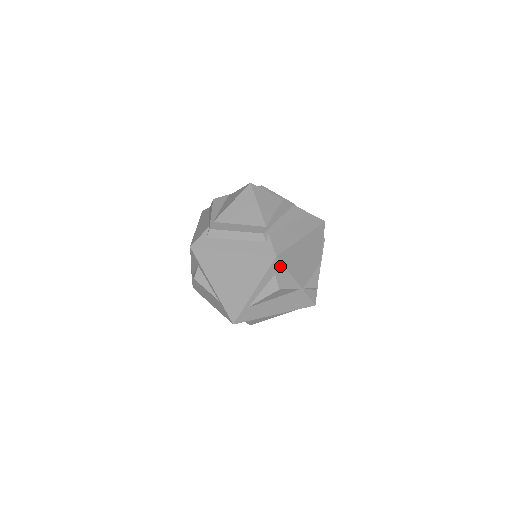
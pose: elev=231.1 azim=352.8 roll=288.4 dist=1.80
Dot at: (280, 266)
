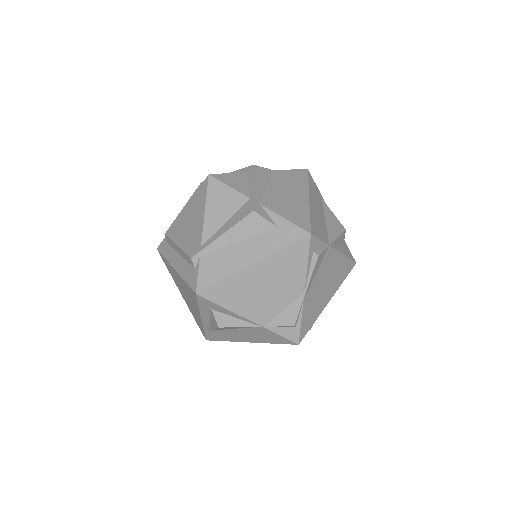
Dot at: (210, 303)
